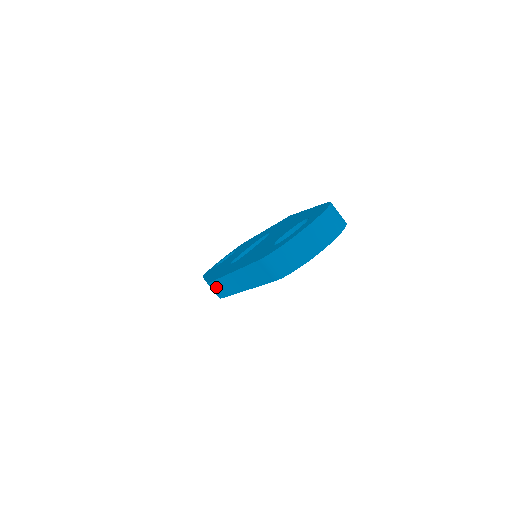
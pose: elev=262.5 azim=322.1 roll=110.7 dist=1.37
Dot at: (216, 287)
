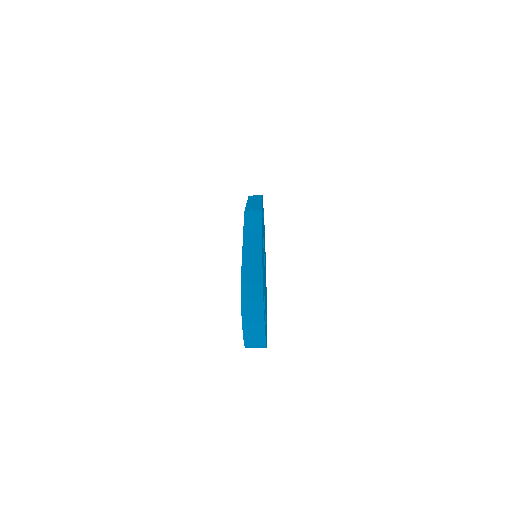
Dot at: occluded
